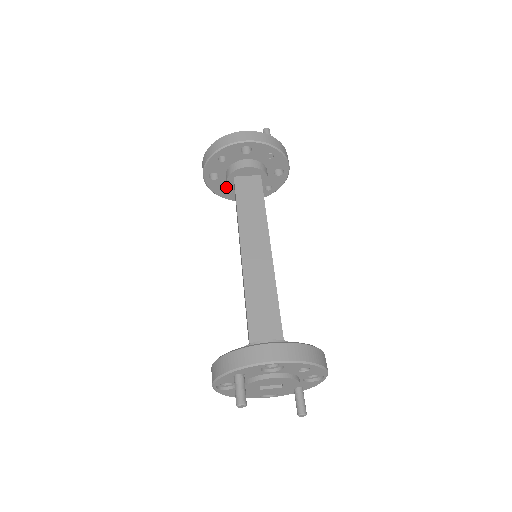
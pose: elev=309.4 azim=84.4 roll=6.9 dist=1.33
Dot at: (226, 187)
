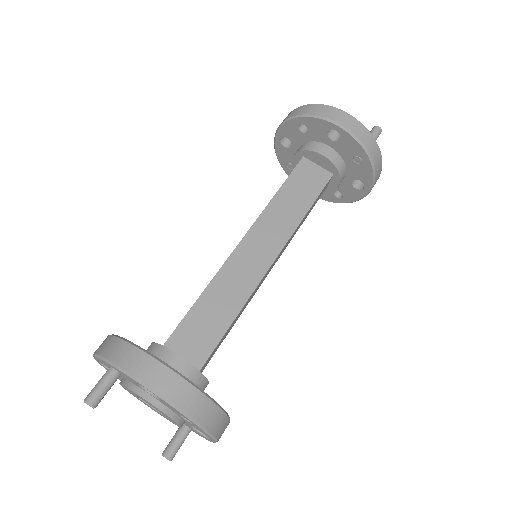
Dot at: occluded
